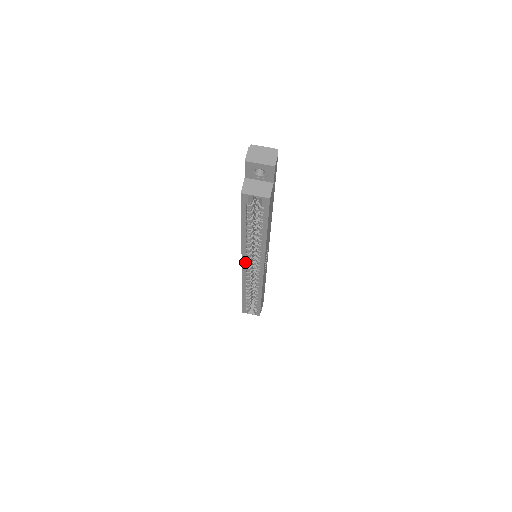
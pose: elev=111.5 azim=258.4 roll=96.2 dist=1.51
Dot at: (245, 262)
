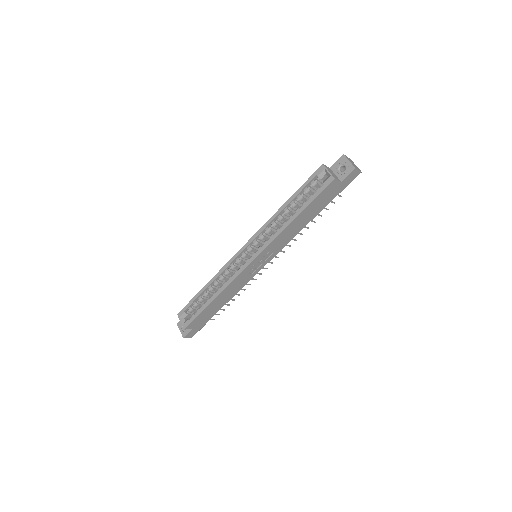
Dot at: (252, 240)
